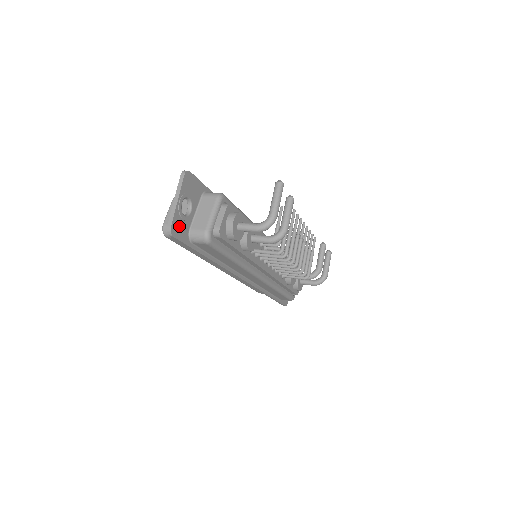
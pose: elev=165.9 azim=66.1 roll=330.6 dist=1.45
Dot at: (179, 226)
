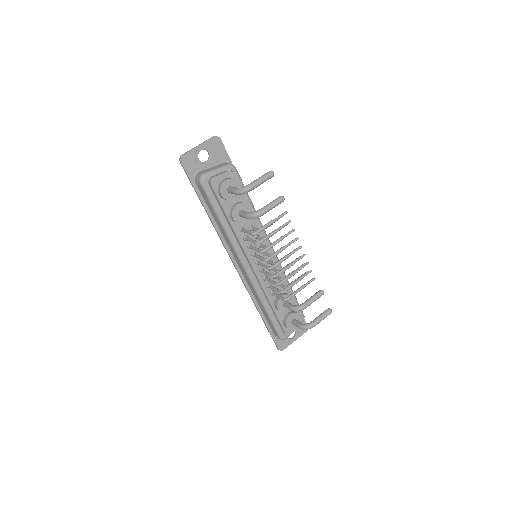
Dot at: (190, 161)
